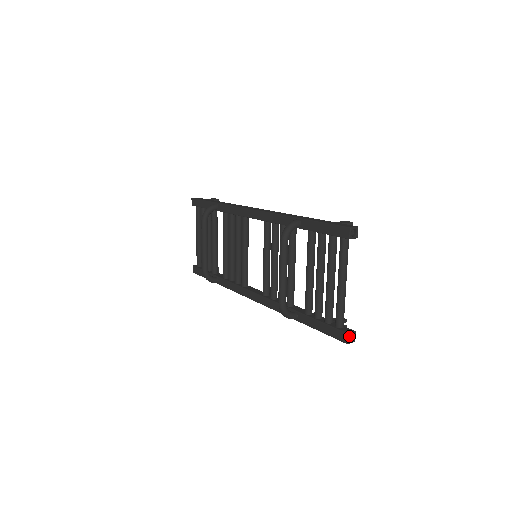
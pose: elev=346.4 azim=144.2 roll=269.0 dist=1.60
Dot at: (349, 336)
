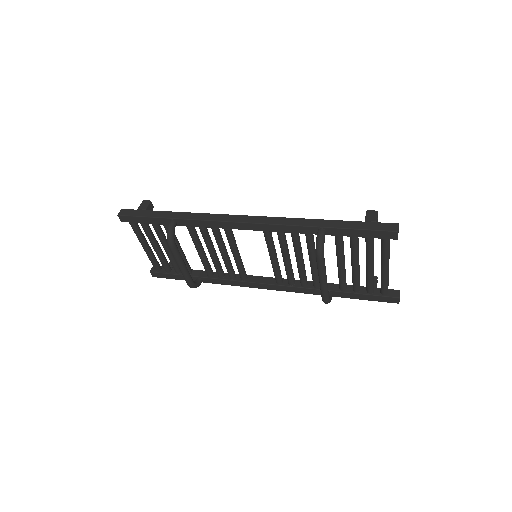
Dot at: (399, 298)
